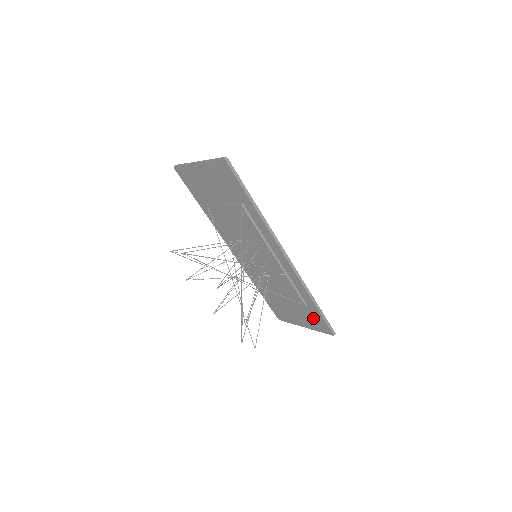
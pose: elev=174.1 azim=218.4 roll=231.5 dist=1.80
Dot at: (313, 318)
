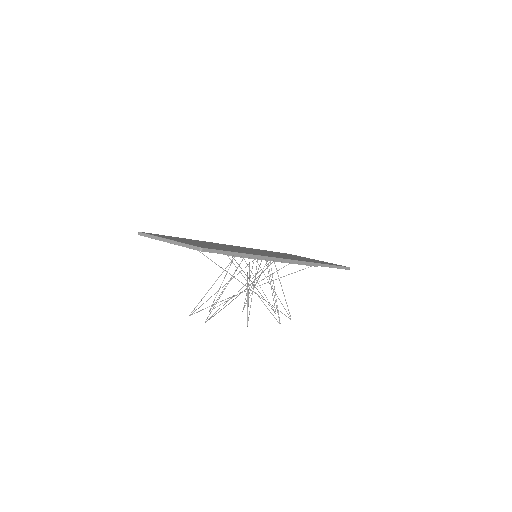
Dot at: occluded
